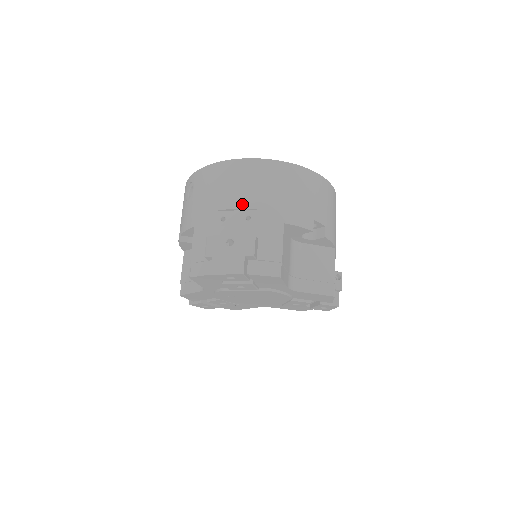
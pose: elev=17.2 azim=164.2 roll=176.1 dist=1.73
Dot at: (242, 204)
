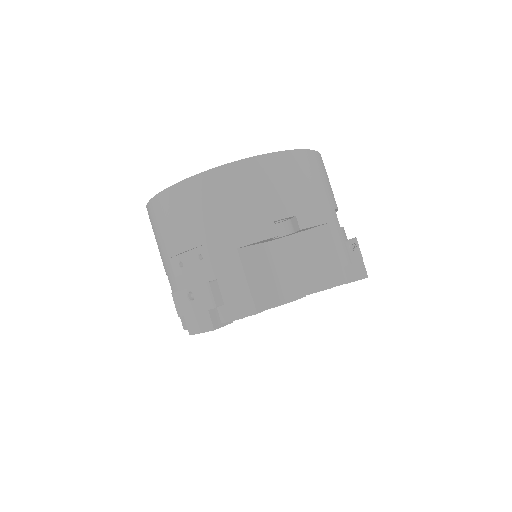
Dot at: (187, 244)
